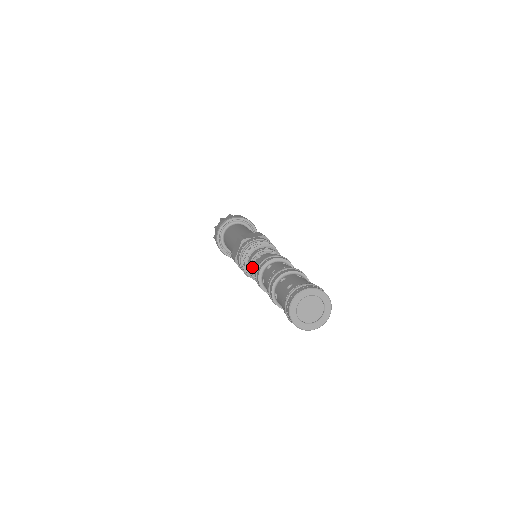
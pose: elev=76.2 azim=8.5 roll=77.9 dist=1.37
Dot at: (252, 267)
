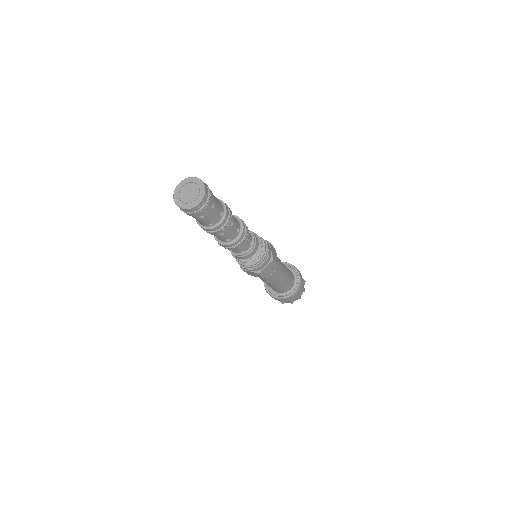
Dot at: occluded
